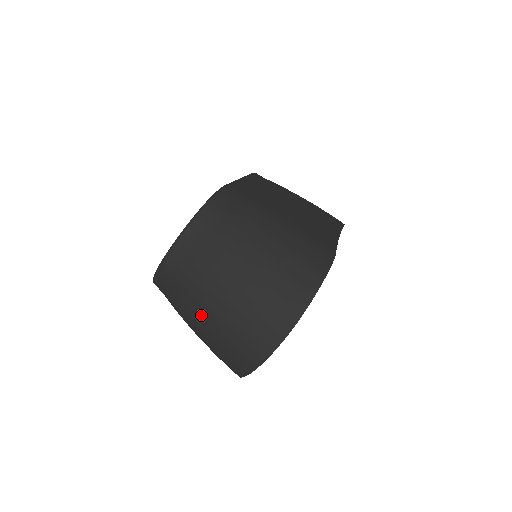
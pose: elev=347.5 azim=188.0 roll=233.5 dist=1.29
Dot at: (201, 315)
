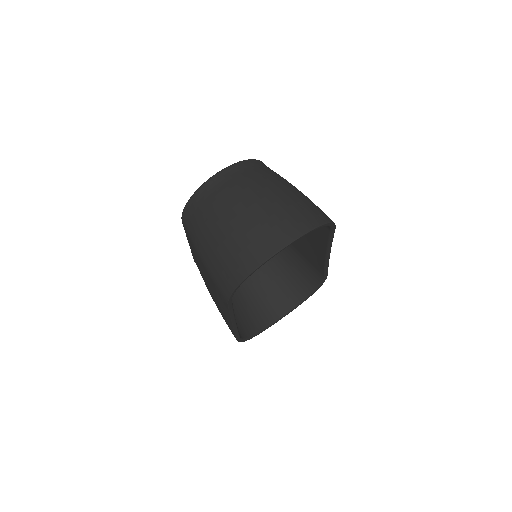
Dot at: (224, 220)
